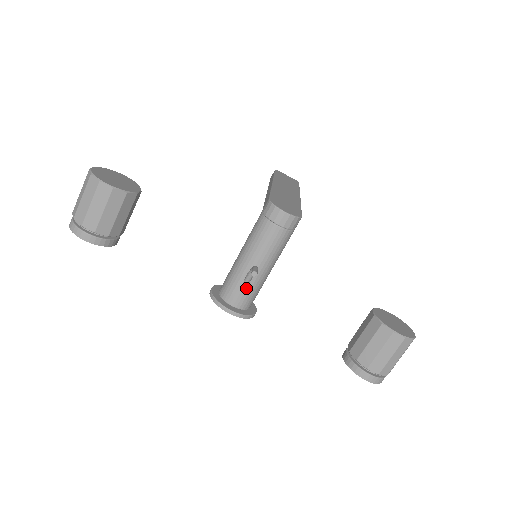
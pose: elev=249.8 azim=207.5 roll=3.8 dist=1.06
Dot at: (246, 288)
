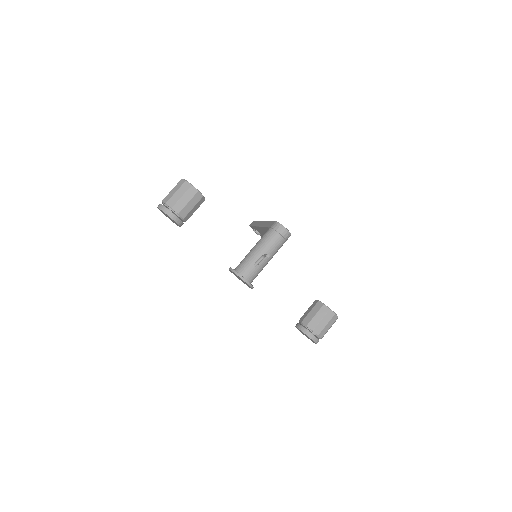
Dot at: (255, 268)
